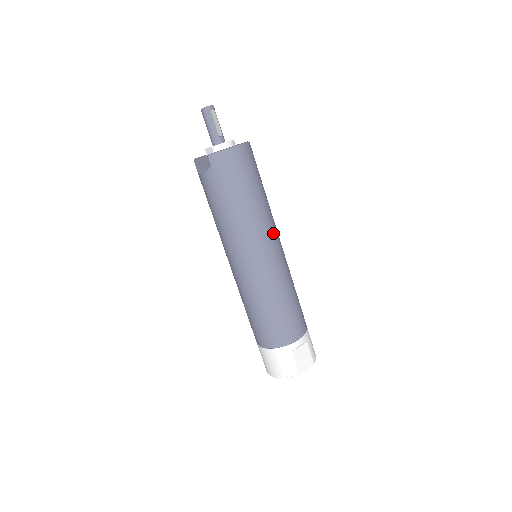
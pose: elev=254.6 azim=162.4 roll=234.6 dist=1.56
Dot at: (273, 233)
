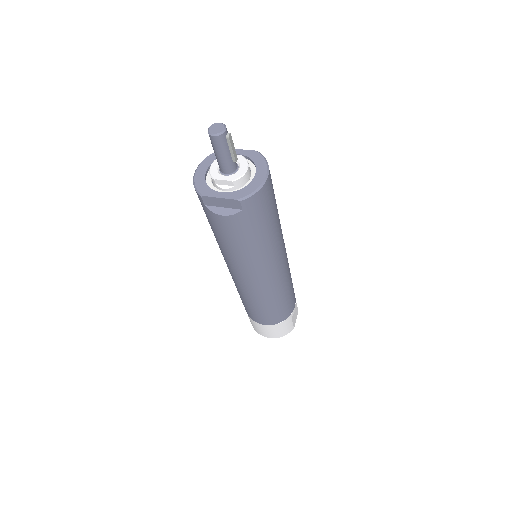
Dot at: occluded
